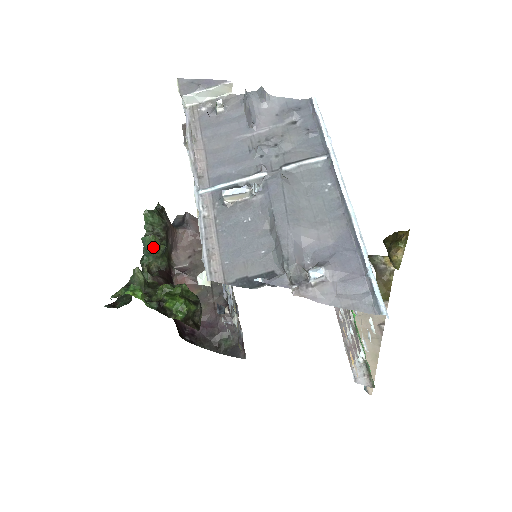
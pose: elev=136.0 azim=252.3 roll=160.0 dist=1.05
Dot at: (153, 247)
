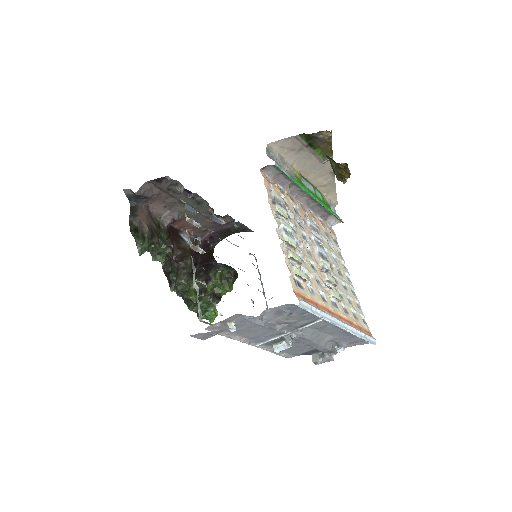
Dot at: occluded
